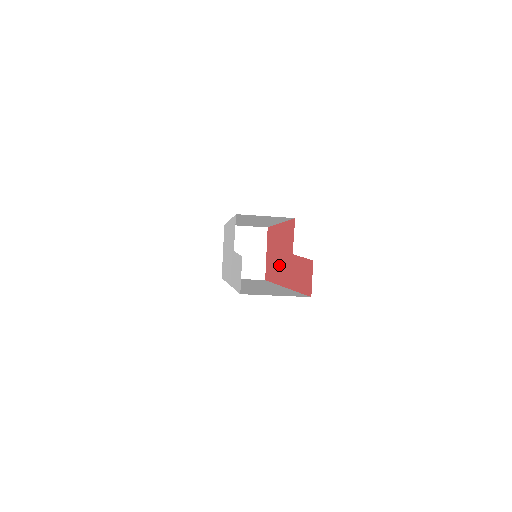
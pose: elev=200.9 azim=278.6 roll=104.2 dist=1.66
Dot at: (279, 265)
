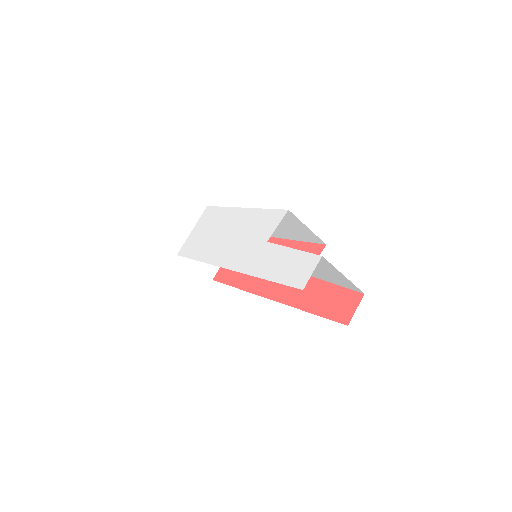
Dot at: occluded
